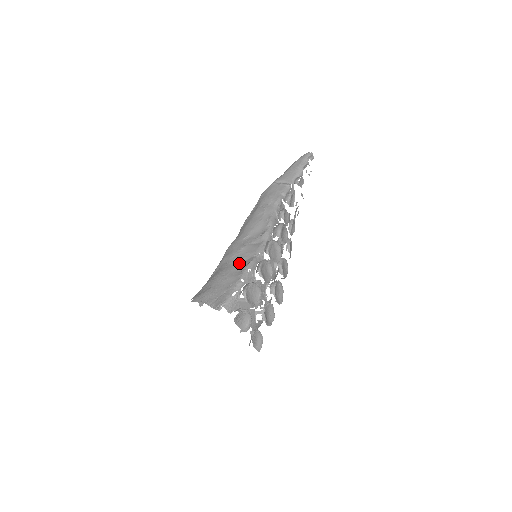
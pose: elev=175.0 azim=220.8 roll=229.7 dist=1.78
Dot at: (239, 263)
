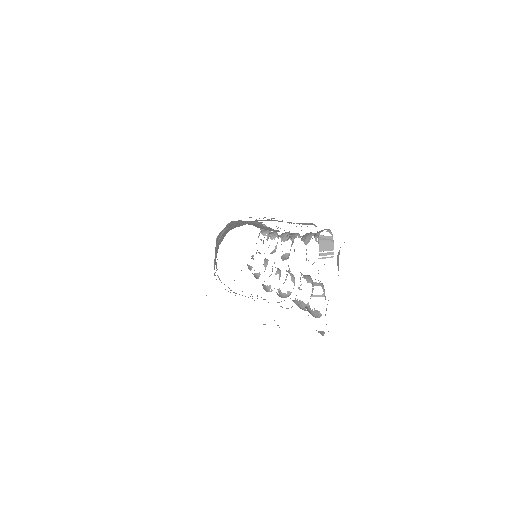
Dot at: occluded
